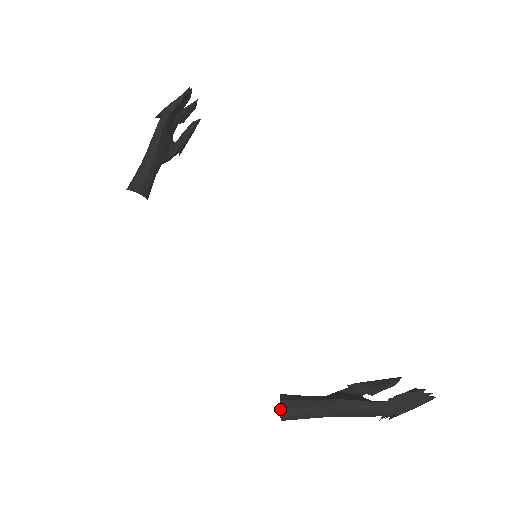
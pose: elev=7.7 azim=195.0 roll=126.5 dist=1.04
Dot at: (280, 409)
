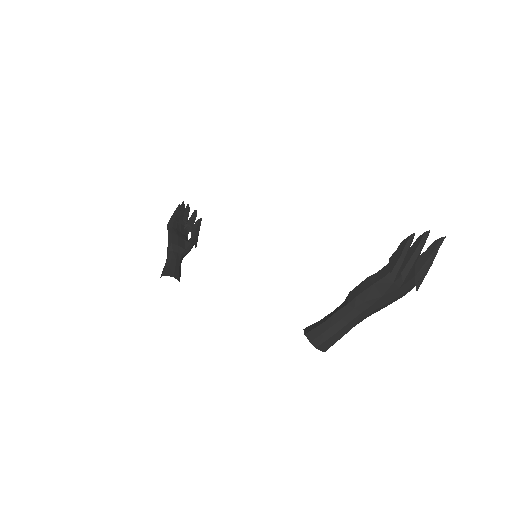
Dot at: (305, 335)
